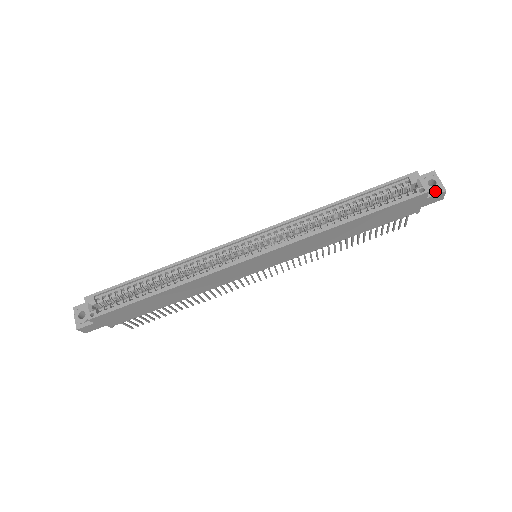
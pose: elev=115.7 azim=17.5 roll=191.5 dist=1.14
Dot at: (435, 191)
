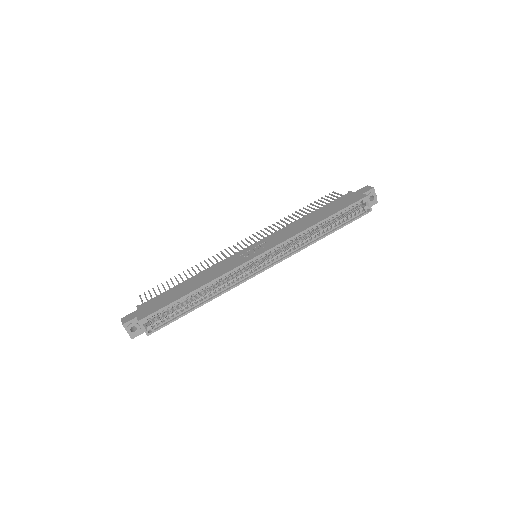
Dot at: (372, 204)
